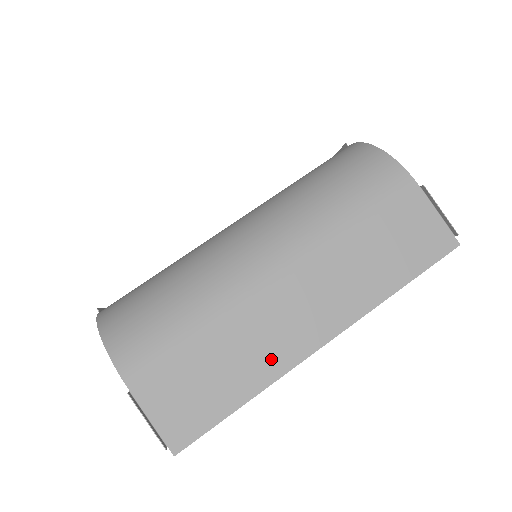
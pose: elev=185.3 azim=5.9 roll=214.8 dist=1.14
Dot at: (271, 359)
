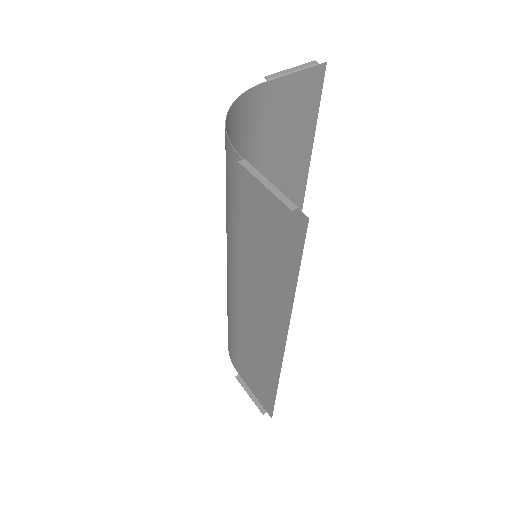
Dot at: (268, 360)
